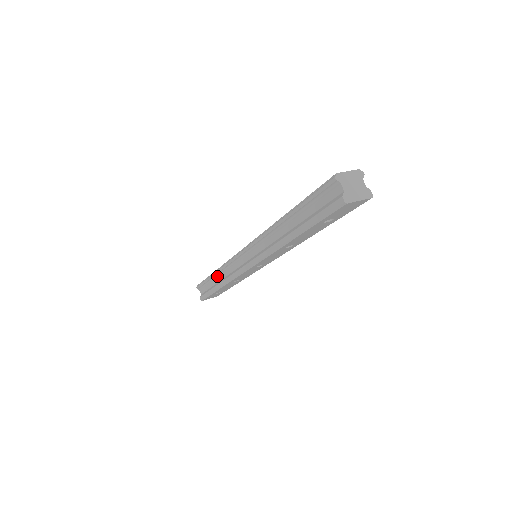
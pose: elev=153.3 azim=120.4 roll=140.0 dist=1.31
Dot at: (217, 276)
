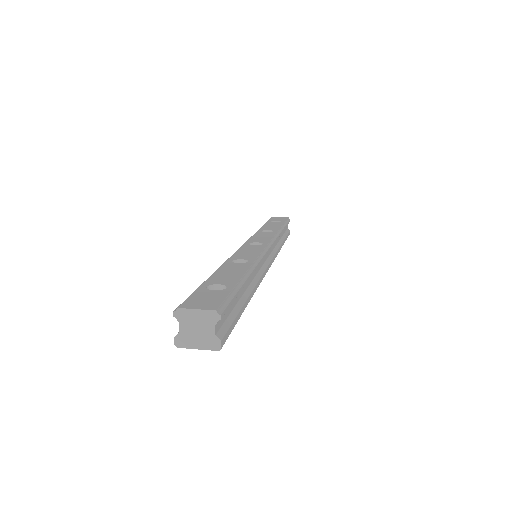
Dot at: occluded
